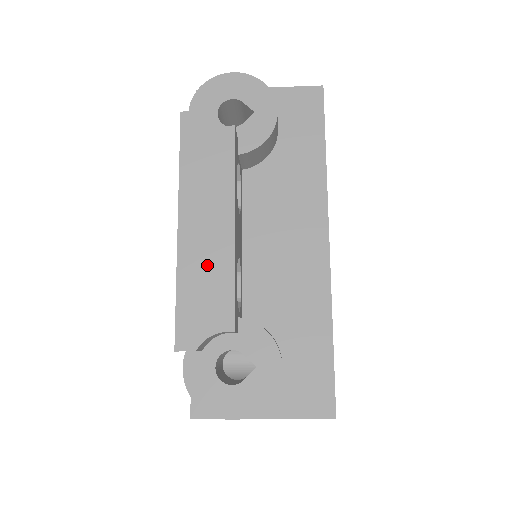
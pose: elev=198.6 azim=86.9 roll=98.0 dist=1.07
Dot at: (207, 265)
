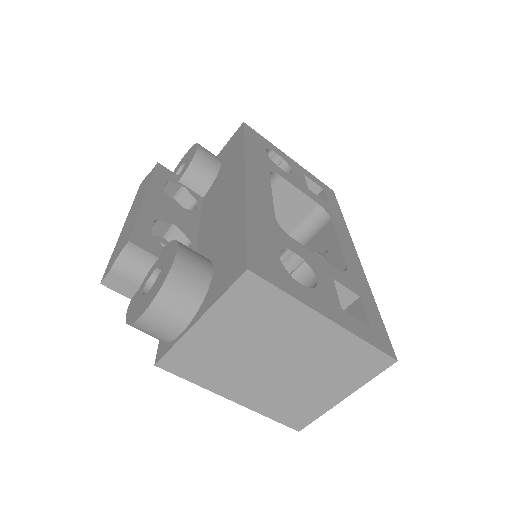
Dot at: (128, 227)
